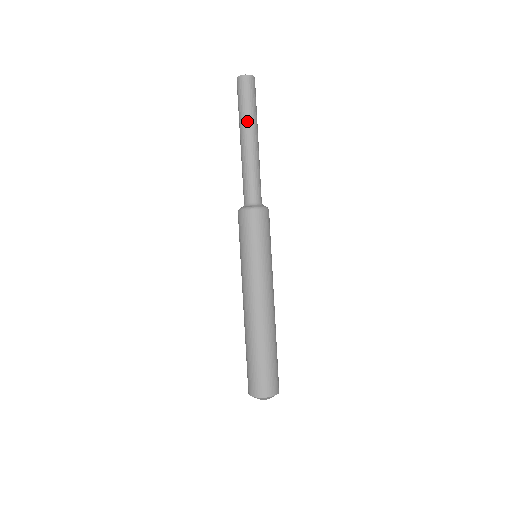
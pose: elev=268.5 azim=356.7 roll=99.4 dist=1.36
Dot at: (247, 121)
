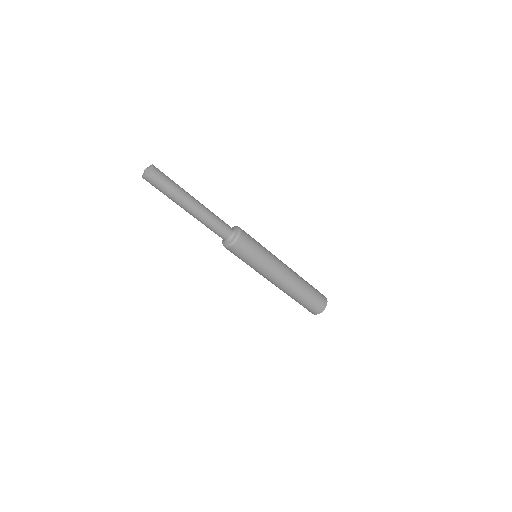
Dot at: (180, 198)
